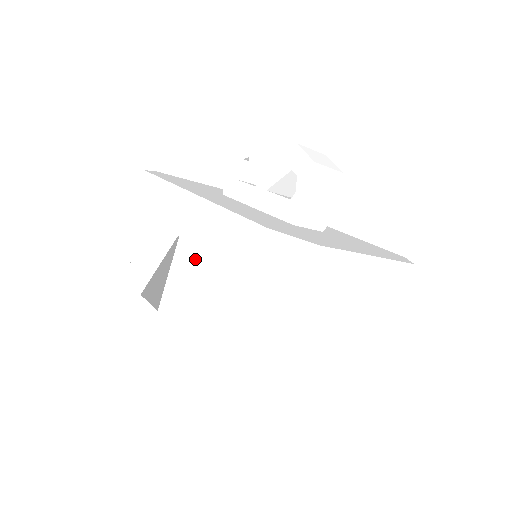
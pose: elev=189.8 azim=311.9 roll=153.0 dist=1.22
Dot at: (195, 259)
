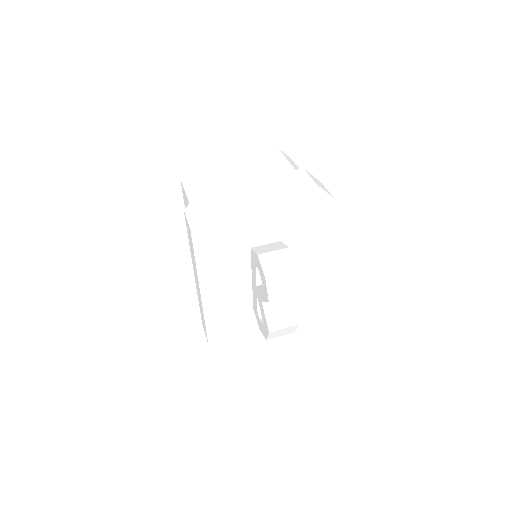
Dot at: occluded
